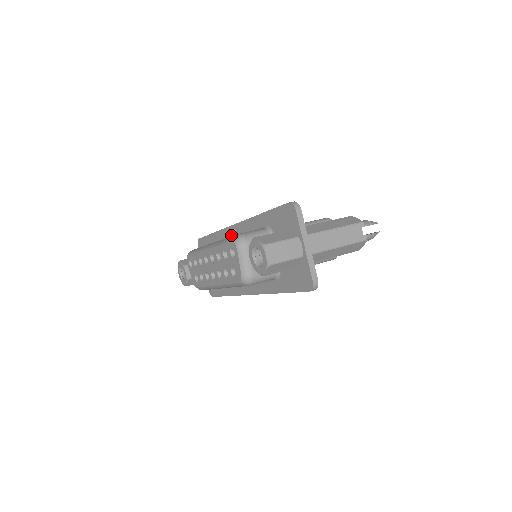
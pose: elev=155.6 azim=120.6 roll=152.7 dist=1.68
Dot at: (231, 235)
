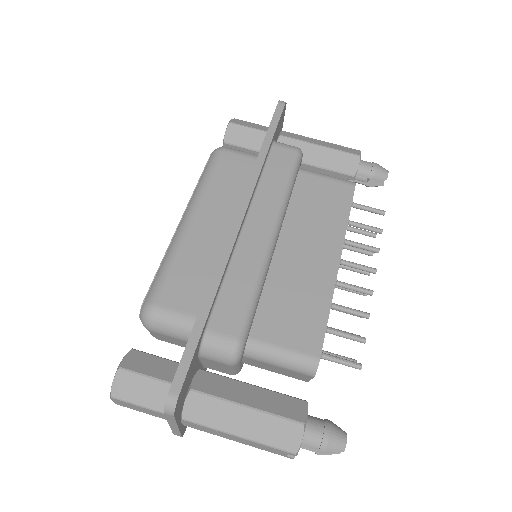
Dot at: occluded
